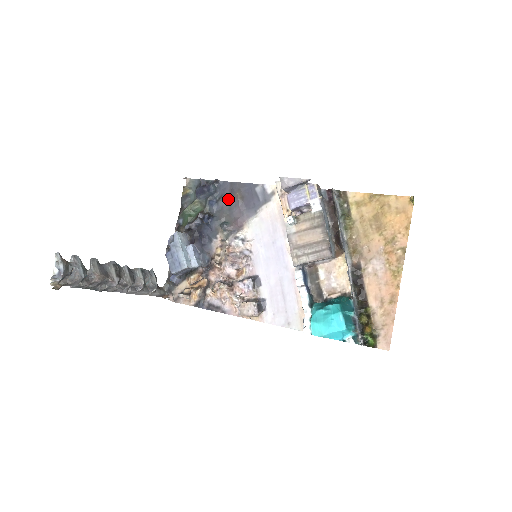
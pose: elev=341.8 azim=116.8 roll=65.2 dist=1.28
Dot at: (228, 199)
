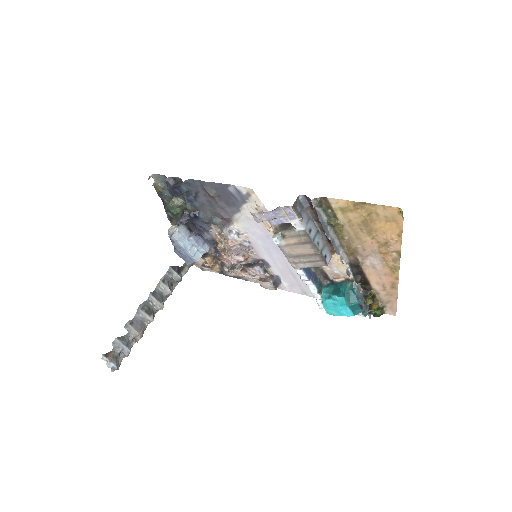
Dot at: (205, 196)
